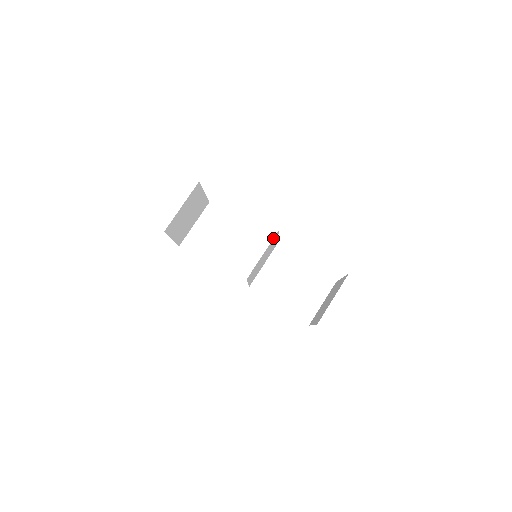
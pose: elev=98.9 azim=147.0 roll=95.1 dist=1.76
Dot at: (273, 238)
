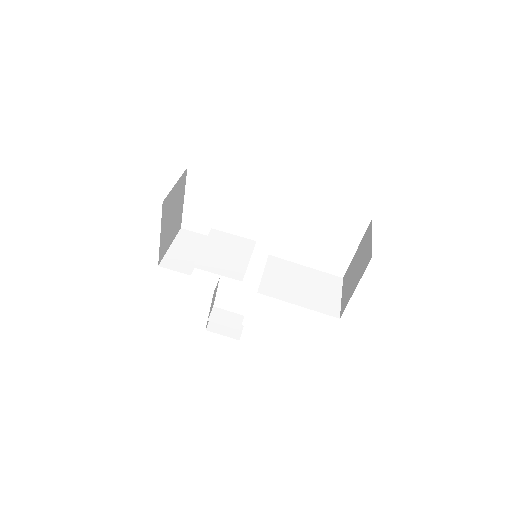
Dot at: occluded
